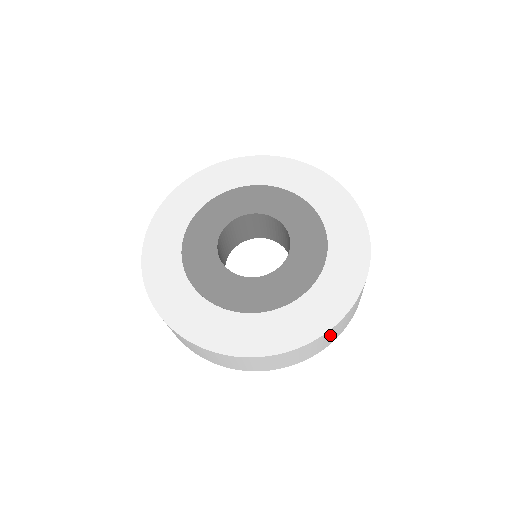
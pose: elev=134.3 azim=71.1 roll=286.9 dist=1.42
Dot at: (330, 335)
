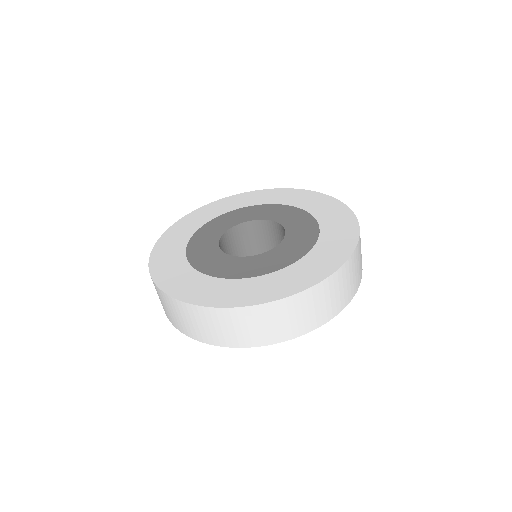
Dot at: (358, 258)
